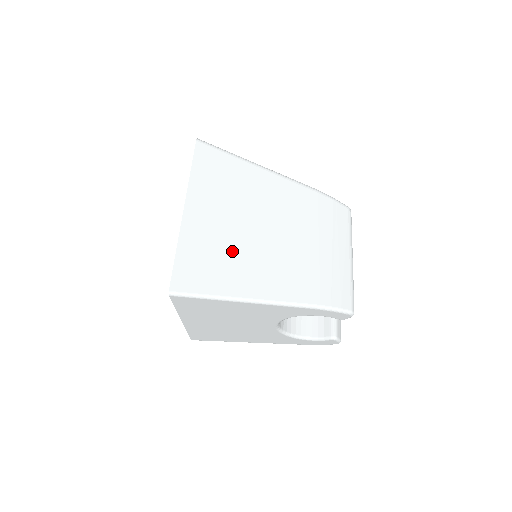
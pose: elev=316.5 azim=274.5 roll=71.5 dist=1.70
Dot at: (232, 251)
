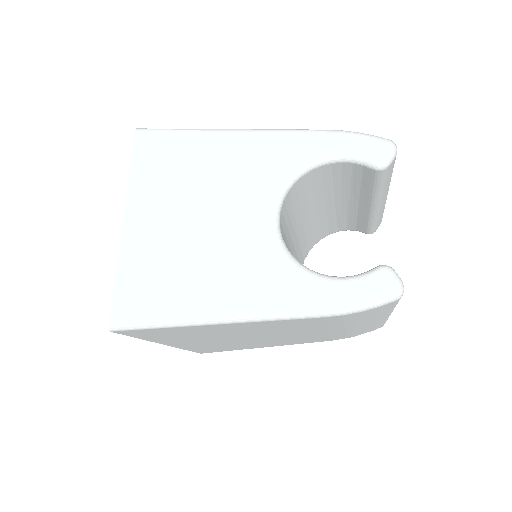
Dot at: occluded
